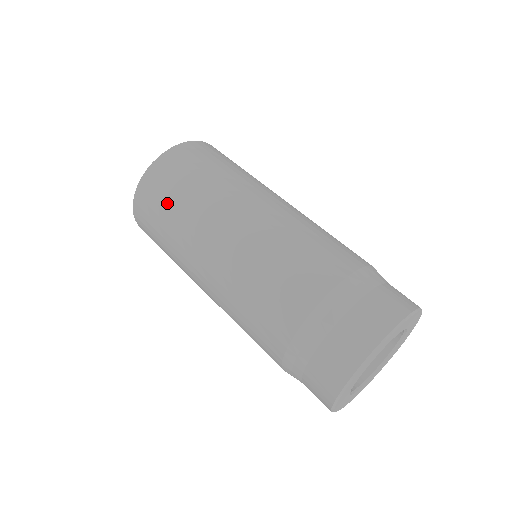
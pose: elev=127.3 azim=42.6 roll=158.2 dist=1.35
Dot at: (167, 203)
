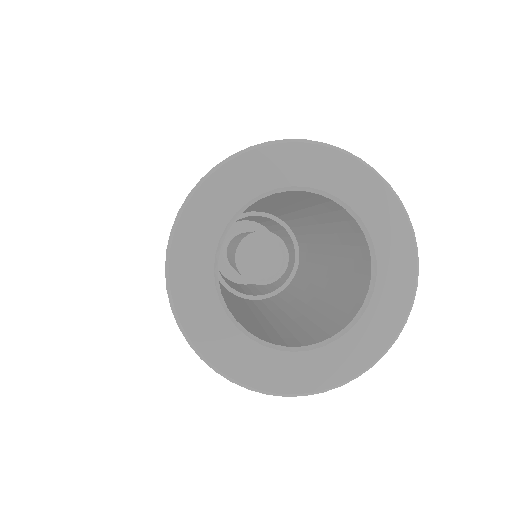
Dot at: occluded
